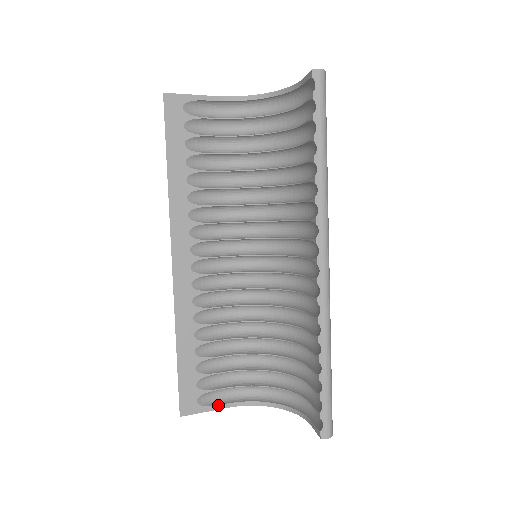
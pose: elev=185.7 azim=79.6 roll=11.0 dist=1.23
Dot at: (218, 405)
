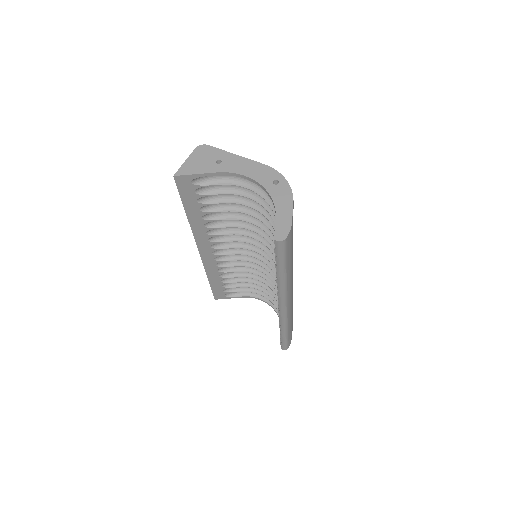
Dot at: (238, 297)
